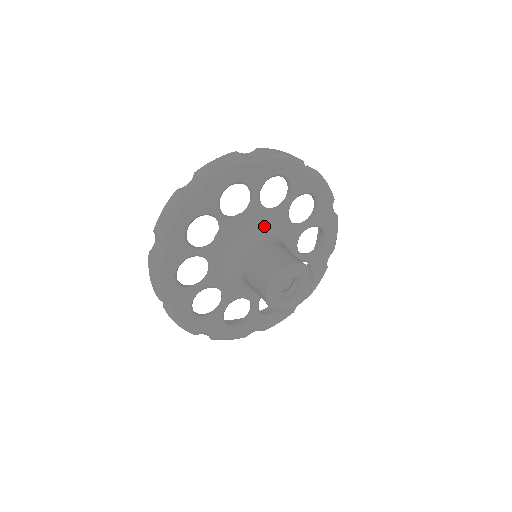
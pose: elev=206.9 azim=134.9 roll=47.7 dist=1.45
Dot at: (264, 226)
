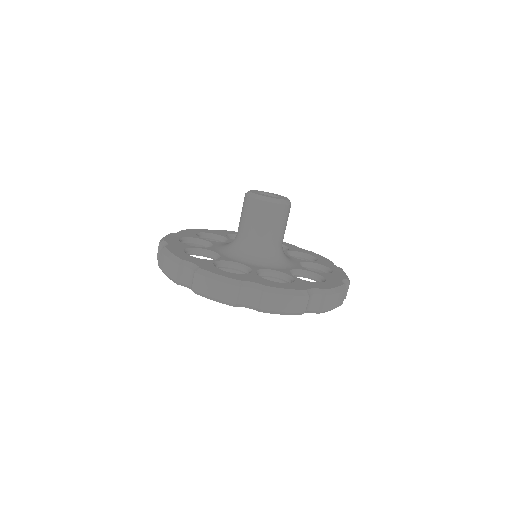
Dot at: occluded
